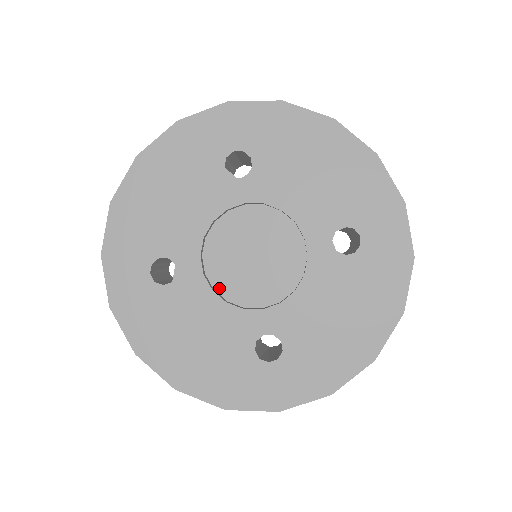
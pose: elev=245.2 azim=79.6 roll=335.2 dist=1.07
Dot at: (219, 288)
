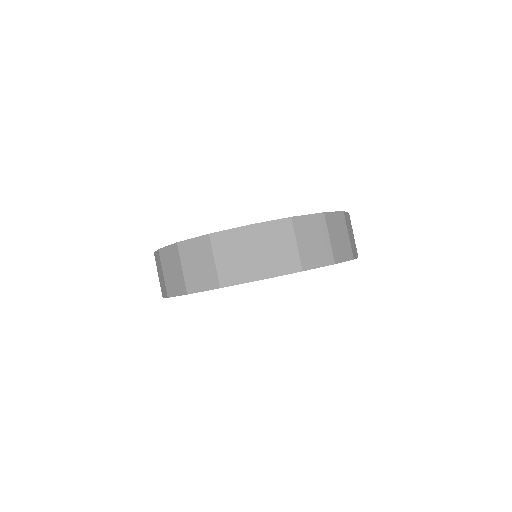
Dot at: occluded
